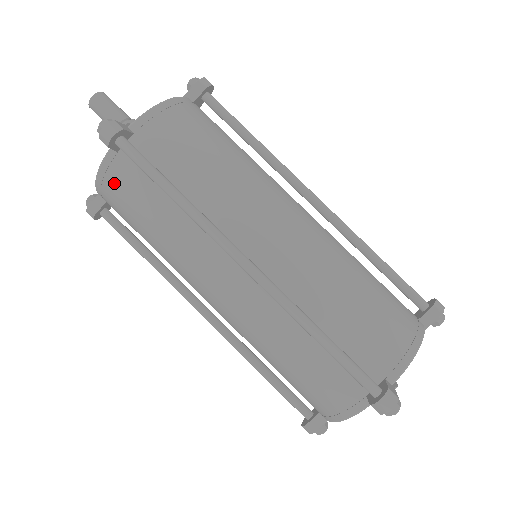
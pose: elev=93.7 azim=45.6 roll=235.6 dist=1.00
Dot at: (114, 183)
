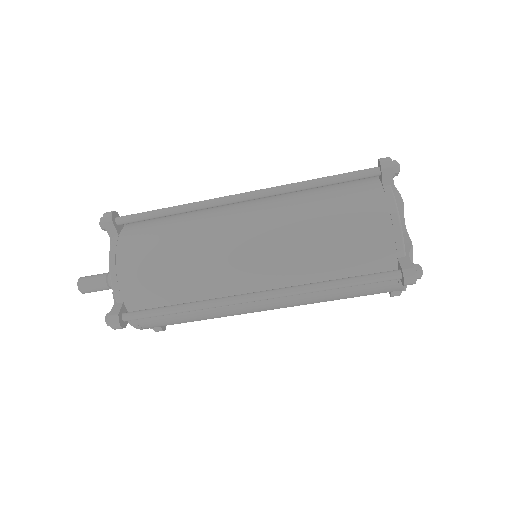
Dot at: (150, 325)
